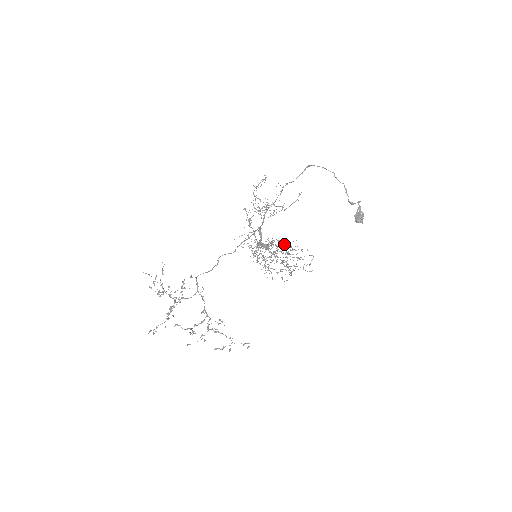
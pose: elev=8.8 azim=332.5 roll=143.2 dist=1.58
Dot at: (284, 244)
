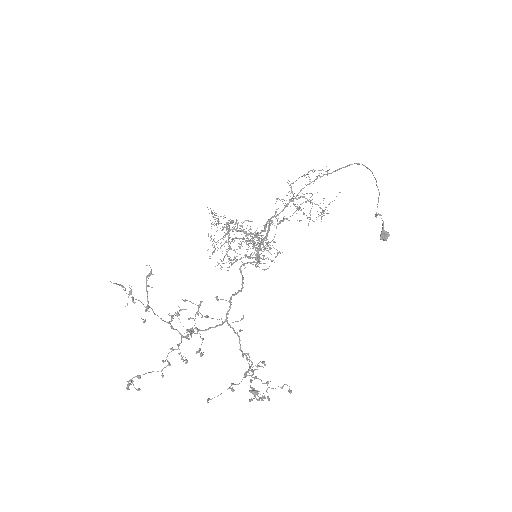
Dot at: occluded
